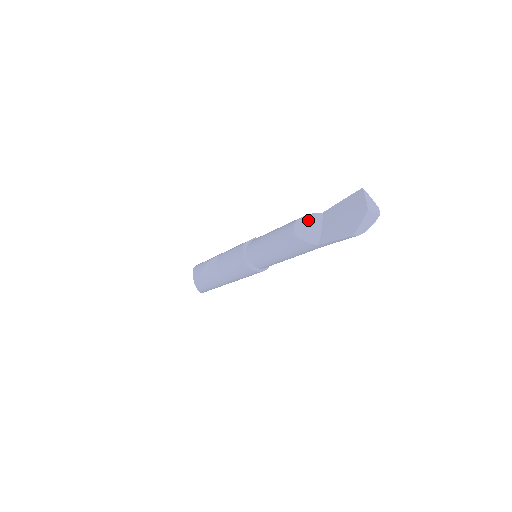
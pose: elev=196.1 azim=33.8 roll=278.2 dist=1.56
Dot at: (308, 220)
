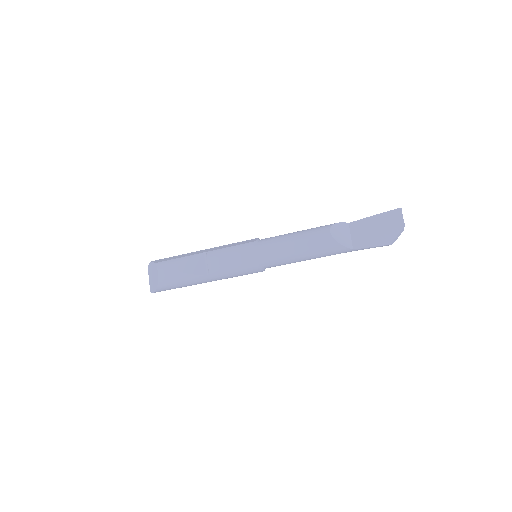
Dot at: (340, 227)
